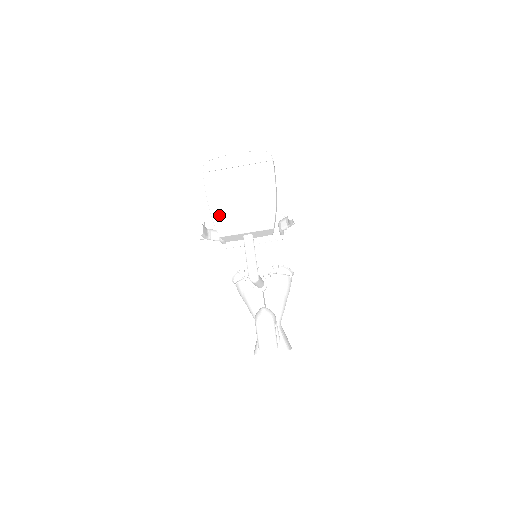
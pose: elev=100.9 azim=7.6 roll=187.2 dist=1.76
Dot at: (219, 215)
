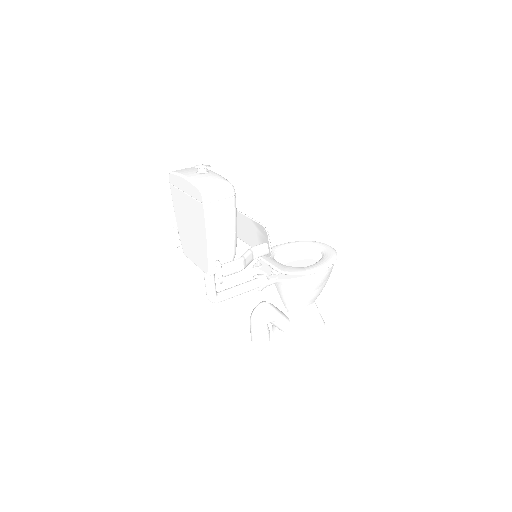
Dot at: (181, 234)
